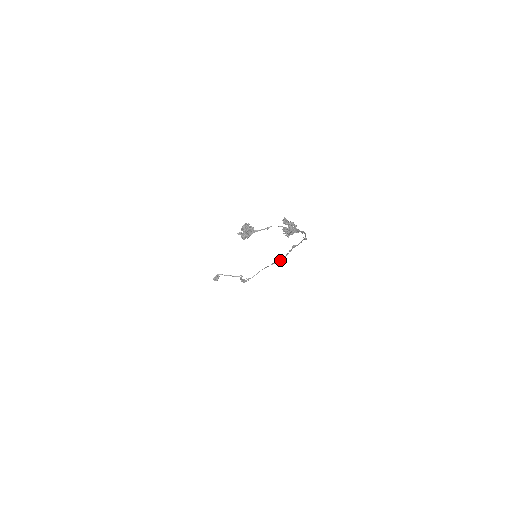
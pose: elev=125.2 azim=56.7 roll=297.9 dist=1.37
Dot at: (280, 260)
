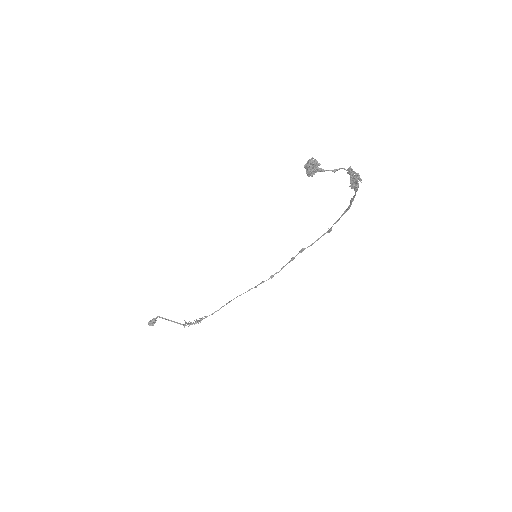
Dot at: occluded
